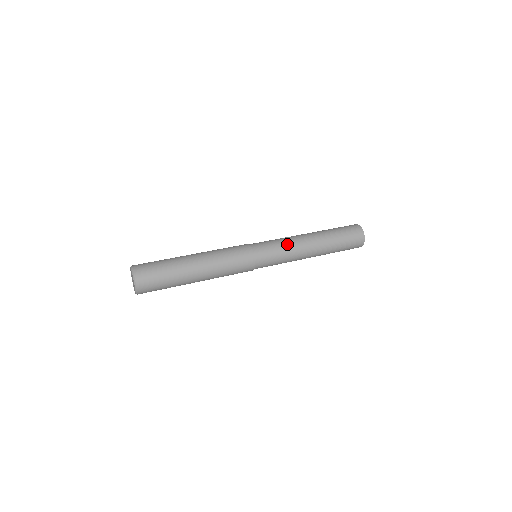
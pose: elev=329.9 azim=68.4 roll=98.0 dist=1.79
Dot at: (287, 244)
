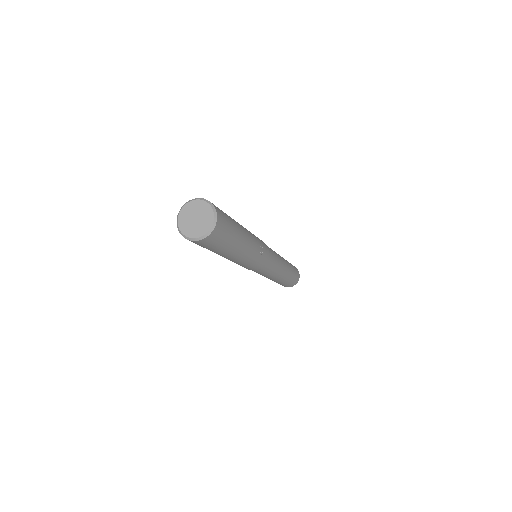
Dot at: occluded
